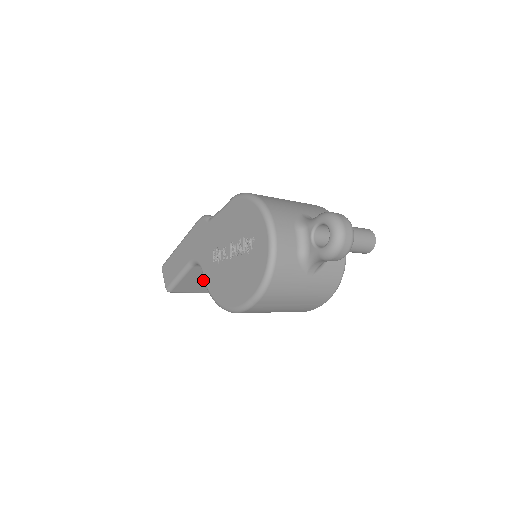
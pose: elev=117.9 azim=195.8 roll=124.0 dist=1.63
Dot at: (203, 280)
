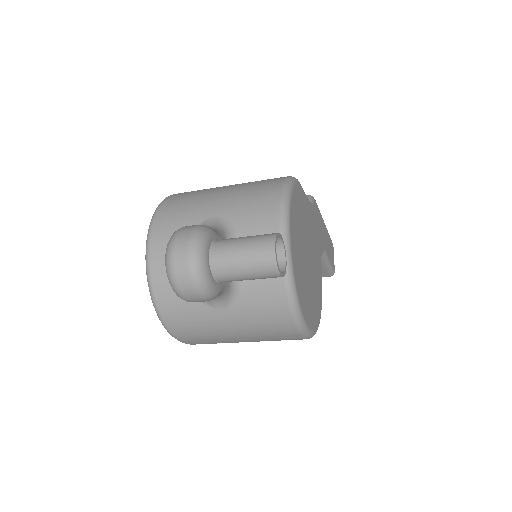
Dot at: occluded
